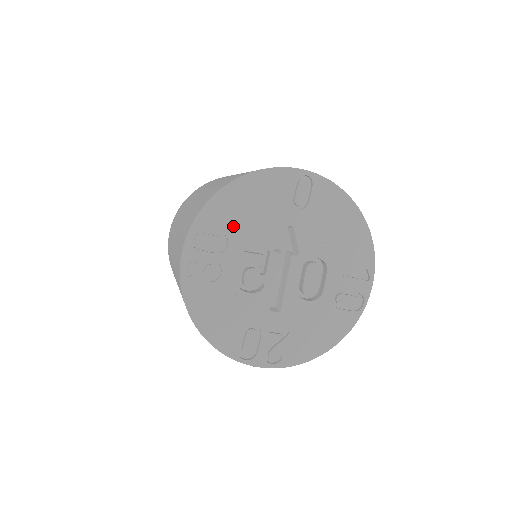
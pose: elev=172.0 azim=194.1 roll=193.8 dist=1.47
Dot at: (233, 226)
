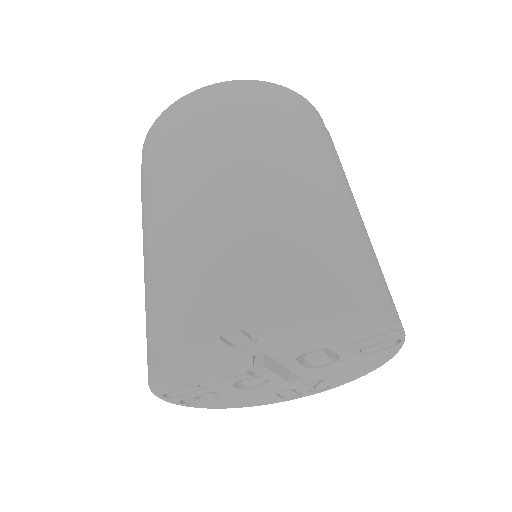
Dot at: (194, 380)
